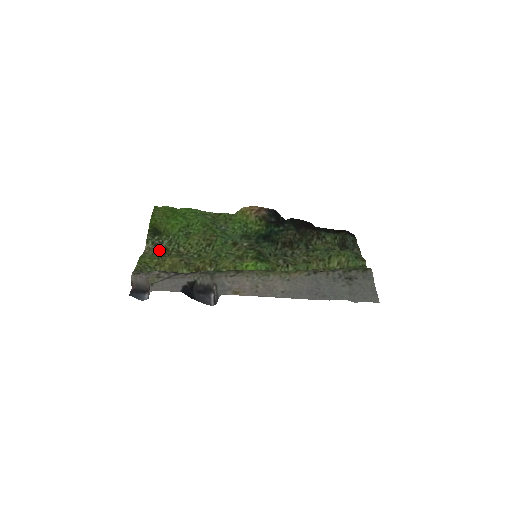
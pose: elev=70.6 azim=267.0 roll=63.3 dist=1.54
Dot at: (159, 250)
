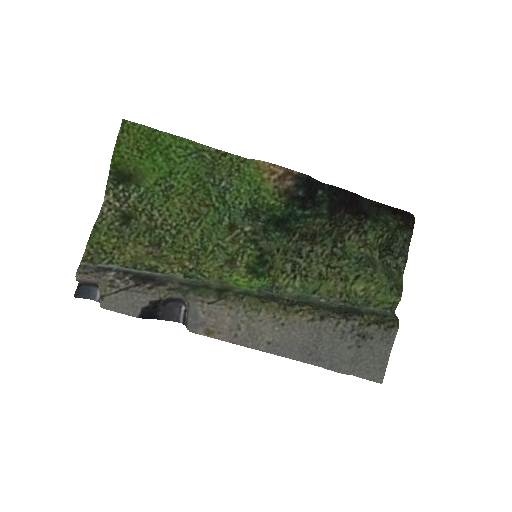
Dot at: (122, 216)
